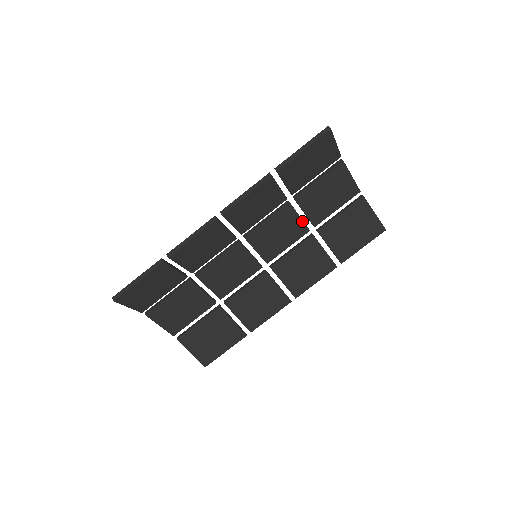
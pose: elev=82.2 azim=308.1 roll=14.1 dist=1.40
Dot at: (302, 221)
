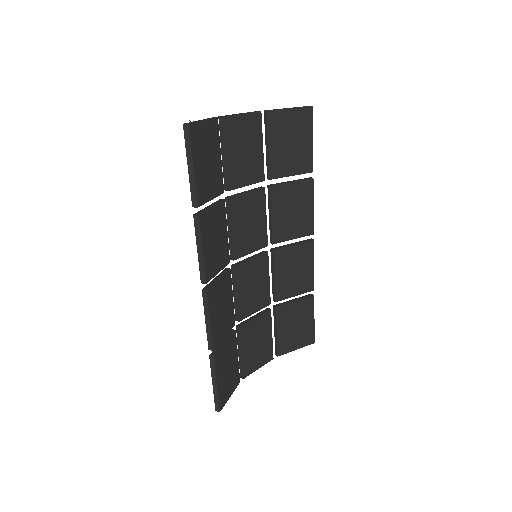
Dot at: (252, 192)
